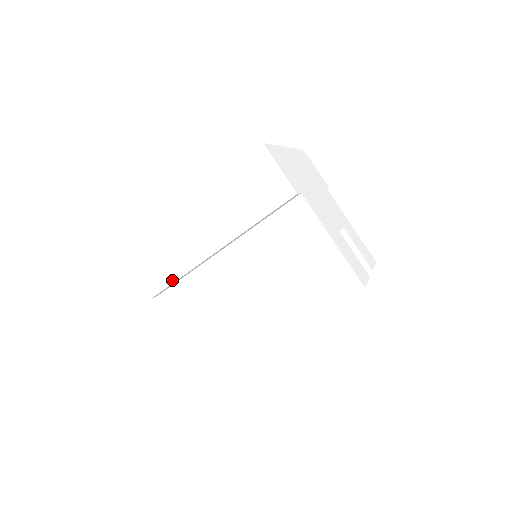
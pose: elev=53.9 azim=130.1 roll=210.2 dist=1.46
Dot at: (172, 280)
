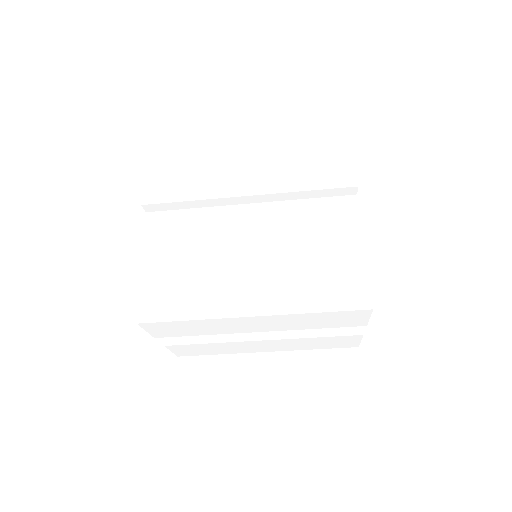
Dot at: (177, 199)
